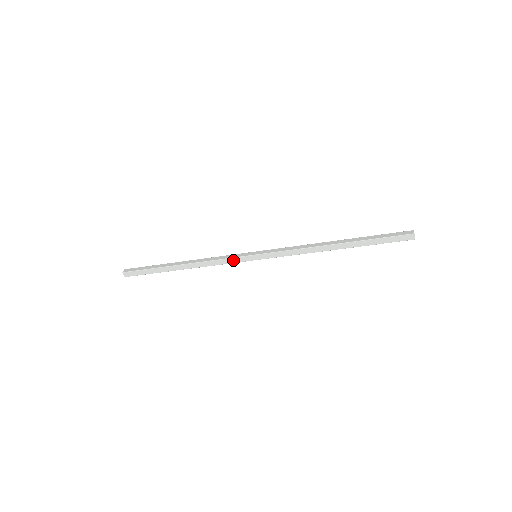
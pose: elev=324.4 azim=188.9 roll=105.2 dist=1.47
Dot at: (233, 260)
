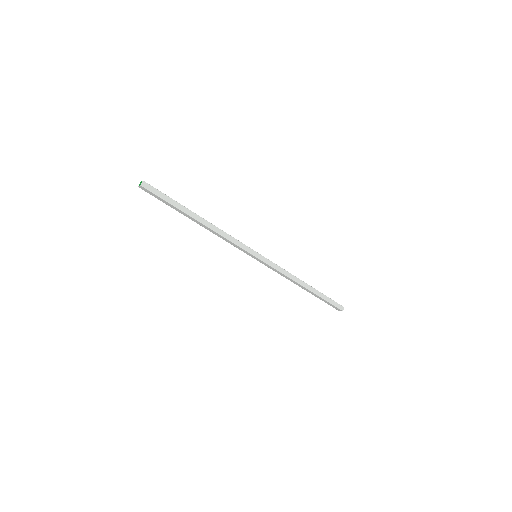
Dot at: (240, 248)
